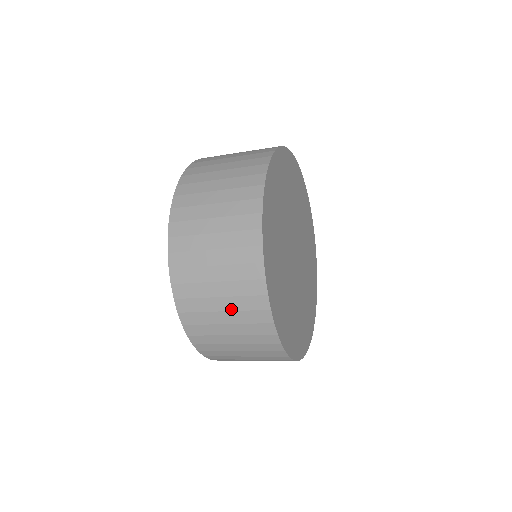
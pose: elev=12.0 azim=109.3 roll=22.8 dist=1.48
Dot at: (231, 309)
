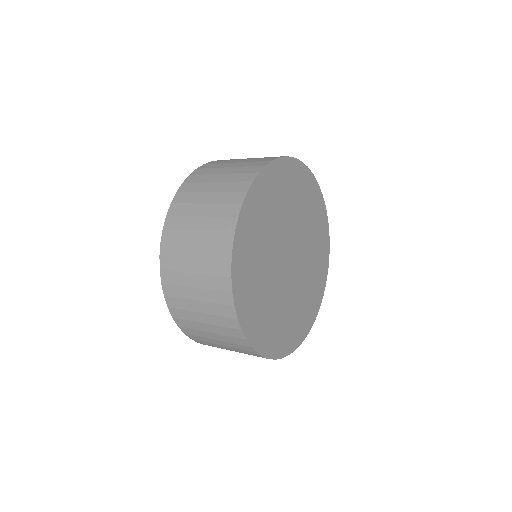
Dot at: (201, 286)
